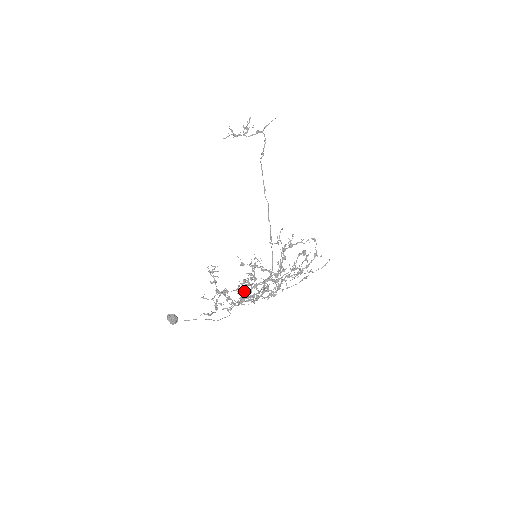
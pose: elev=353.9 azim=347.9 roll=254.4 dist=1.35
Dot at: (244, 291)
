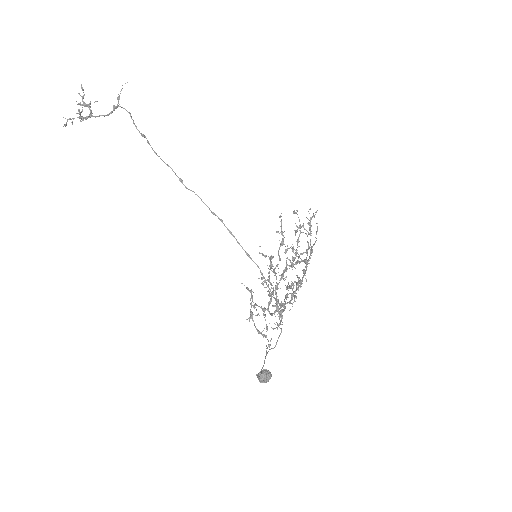
Dot at: (287, 296)
